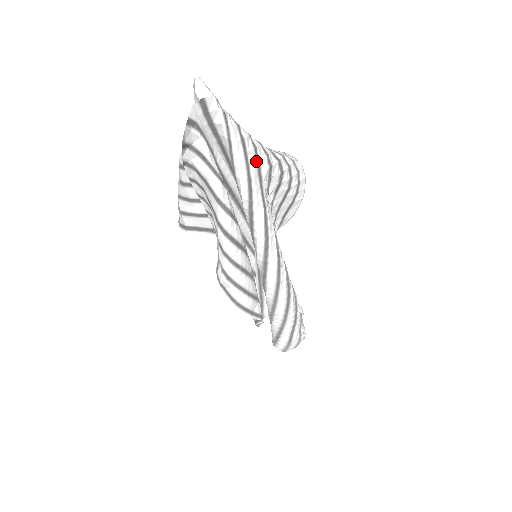
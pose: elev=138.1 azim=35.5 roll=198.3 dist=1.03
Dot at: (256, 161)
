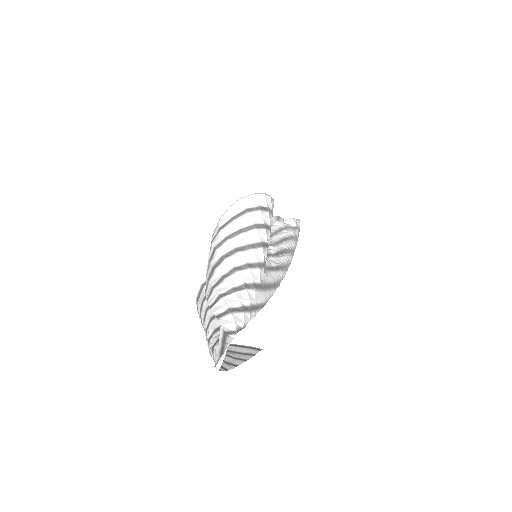
Dot at: (259, 290)
